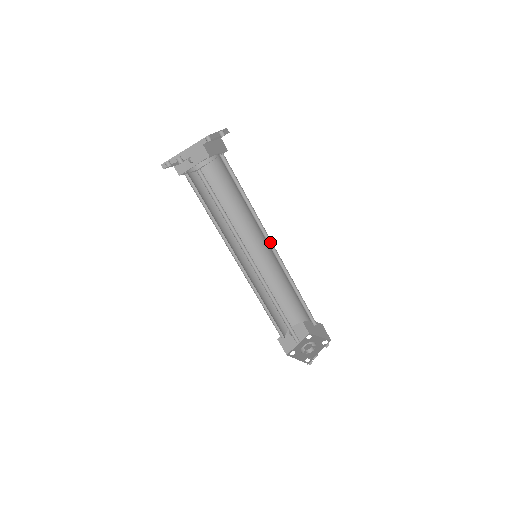
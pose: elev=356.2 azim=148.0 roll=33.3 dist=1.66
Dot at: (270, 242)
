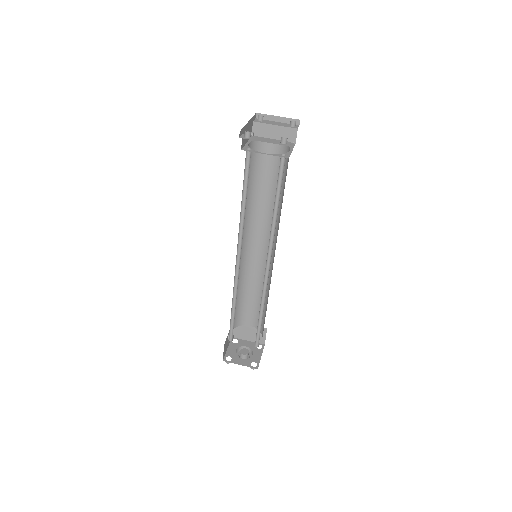
Dot at: occluded
